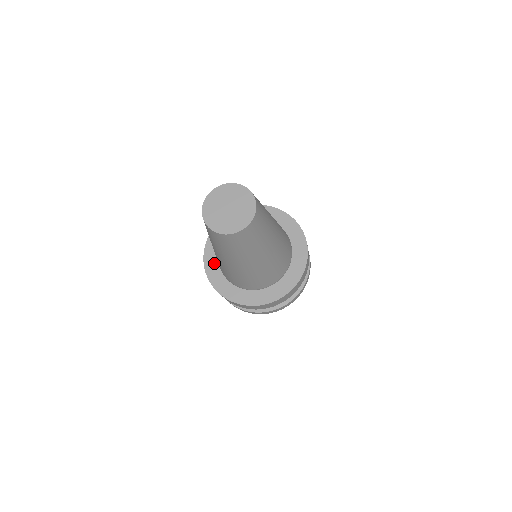
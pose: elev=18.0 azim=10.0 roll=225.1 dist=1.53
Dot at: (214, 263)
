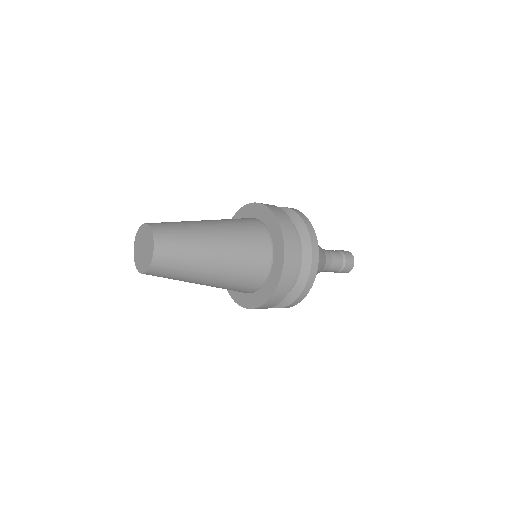
Dot at: occluded
